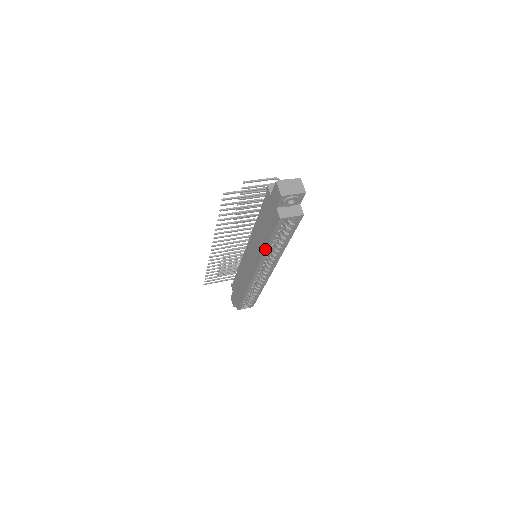
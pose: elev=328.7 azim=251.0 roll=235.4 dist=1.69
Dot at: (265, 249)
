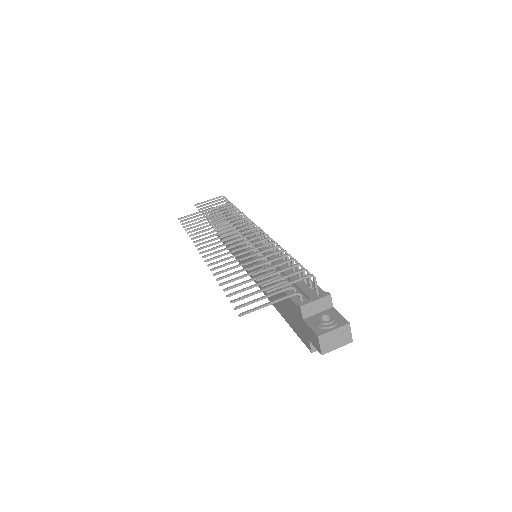
Dot at: (278, 311)
